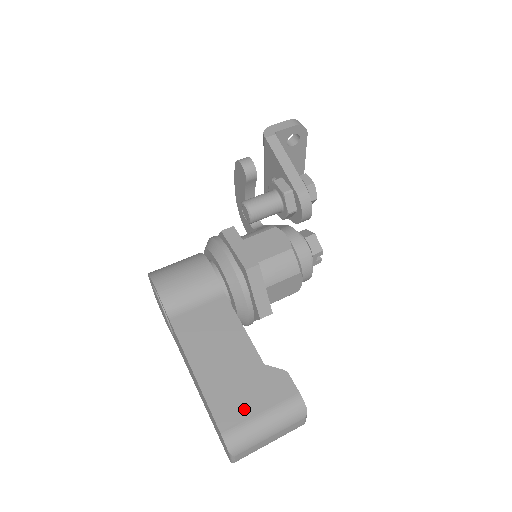
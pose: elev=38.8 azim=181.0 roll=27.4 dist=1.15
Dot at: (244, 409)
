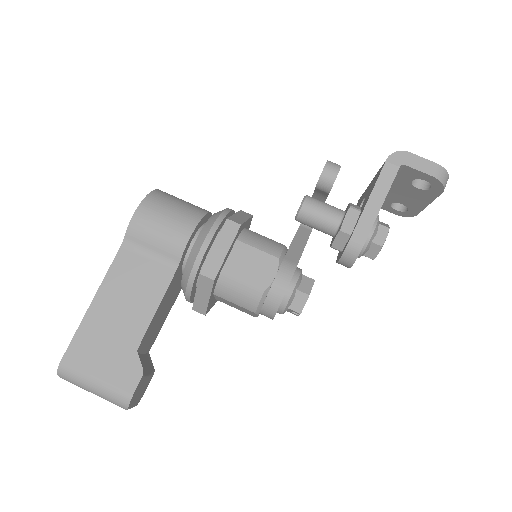
Dot at: (90, 363)
